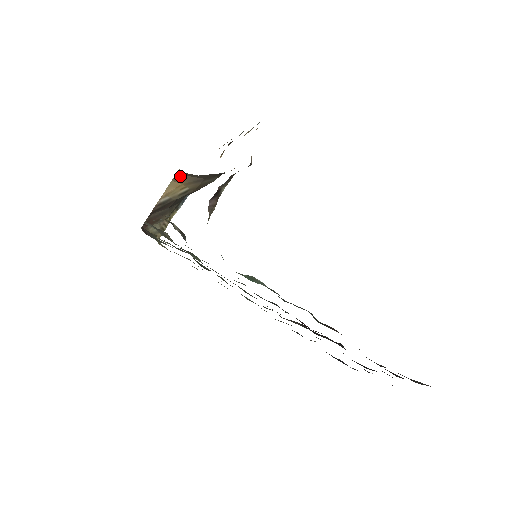
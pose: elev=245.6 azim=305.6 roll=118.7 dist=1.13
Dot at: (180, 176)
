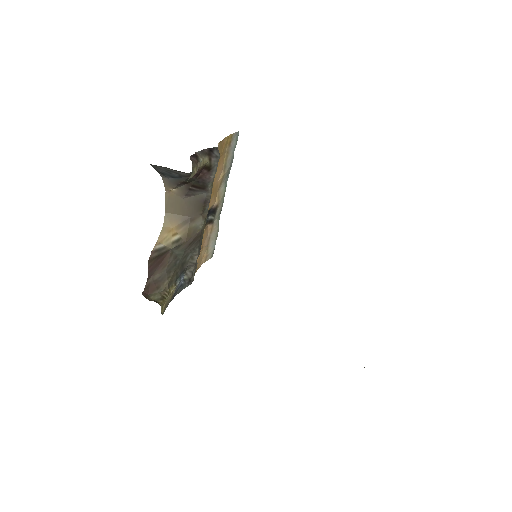
Dot at: (169, 216)
